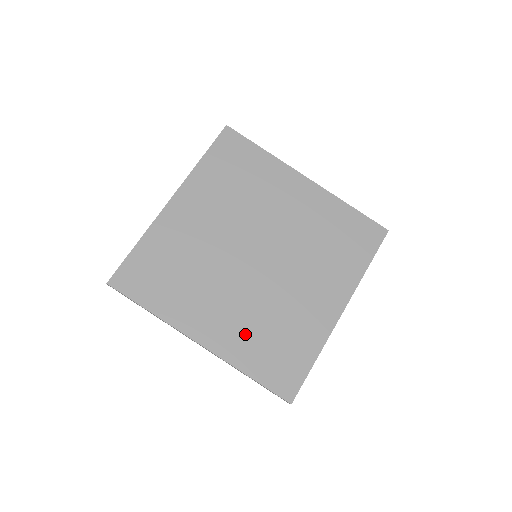
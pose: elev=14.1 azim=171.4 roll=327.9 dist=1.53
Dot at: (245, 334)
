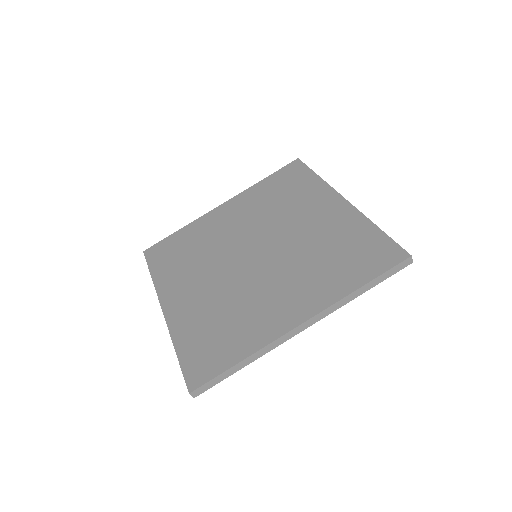
Dot at: (199, 314)
